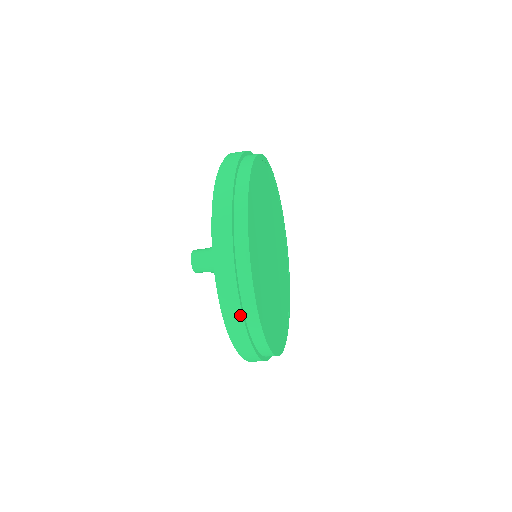
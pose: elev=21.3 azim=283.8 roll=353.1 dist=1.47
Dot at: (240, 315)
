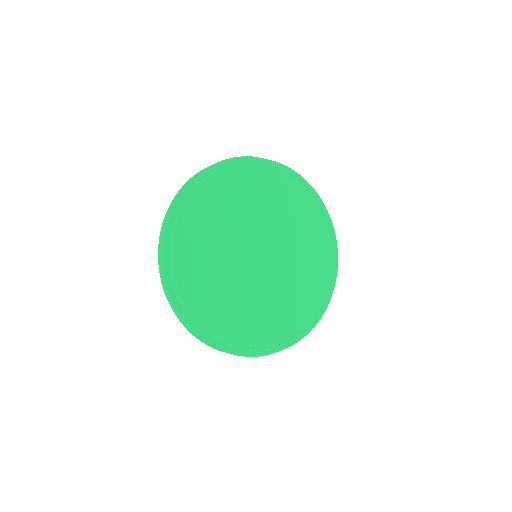
Dot at: (176, 307)
